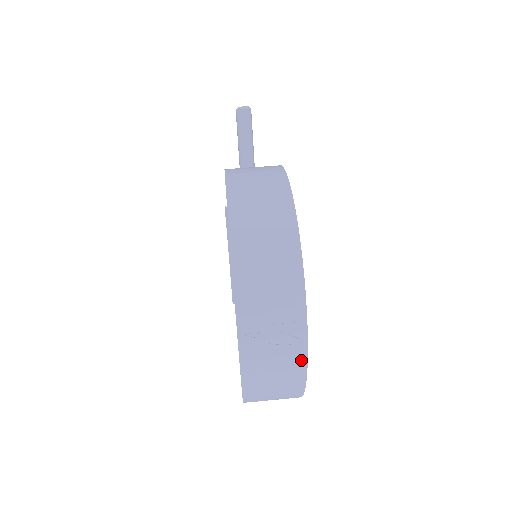
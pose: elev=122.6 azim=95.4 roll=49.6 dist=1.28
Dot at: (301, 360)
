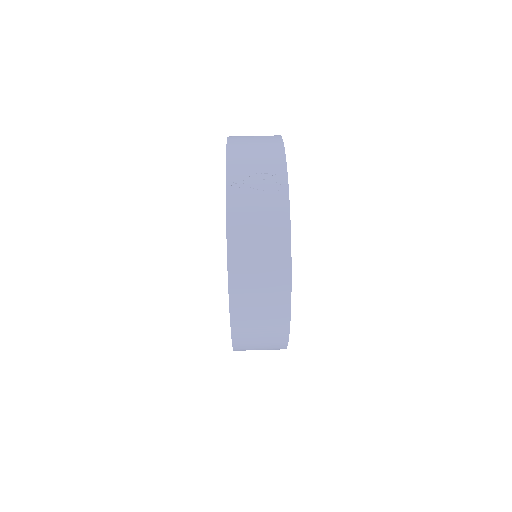
Dot at: (284, 212)
